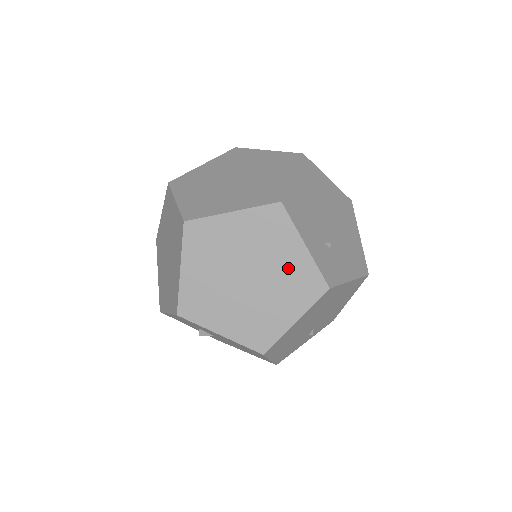
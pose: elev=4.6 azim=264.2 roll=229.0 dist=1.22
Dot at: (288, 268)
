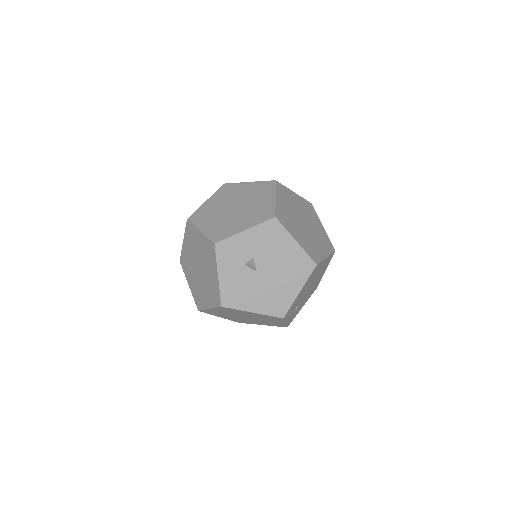
Dot at: (319, 231)
